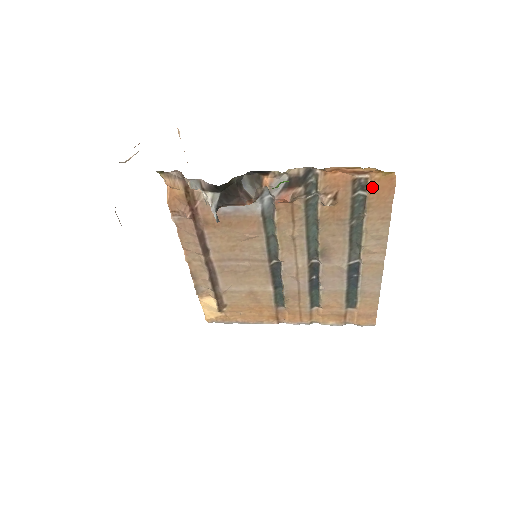
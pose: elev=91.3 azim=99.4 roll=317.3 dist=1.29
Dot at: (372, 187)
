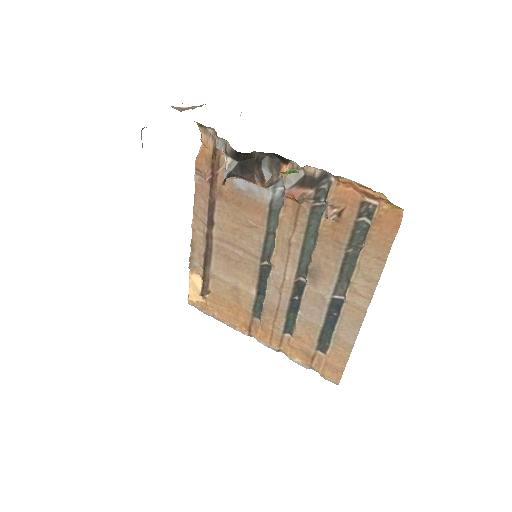
Dot at: (378, 217)
